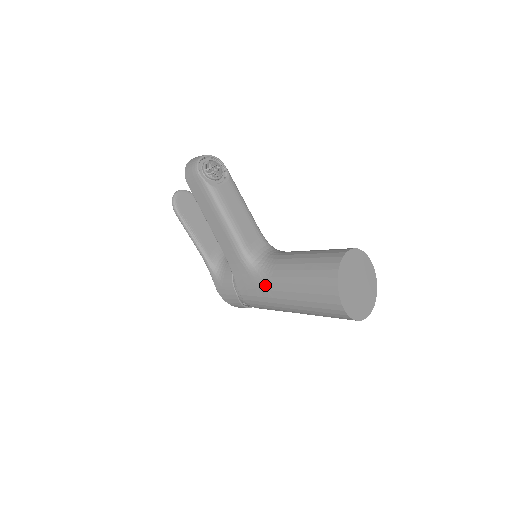
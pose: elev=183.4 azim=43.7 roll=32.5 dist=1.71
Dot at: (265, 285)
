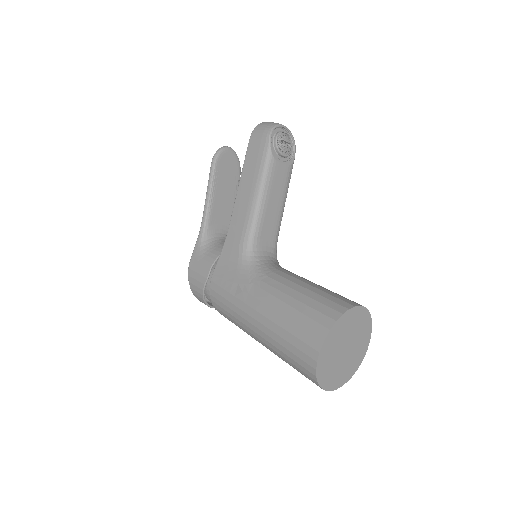
Dot at: (247, 285)
